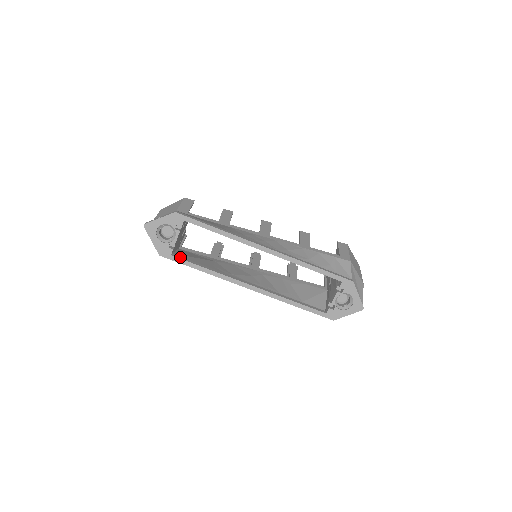
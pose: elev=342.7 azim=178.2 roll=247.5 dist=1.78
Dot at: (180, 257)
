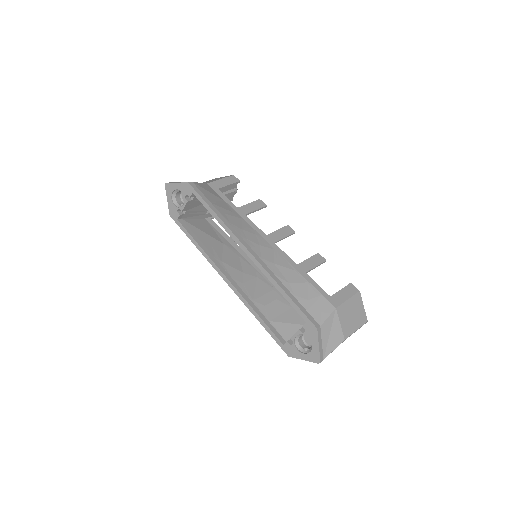
Dot at: (185, 225)
